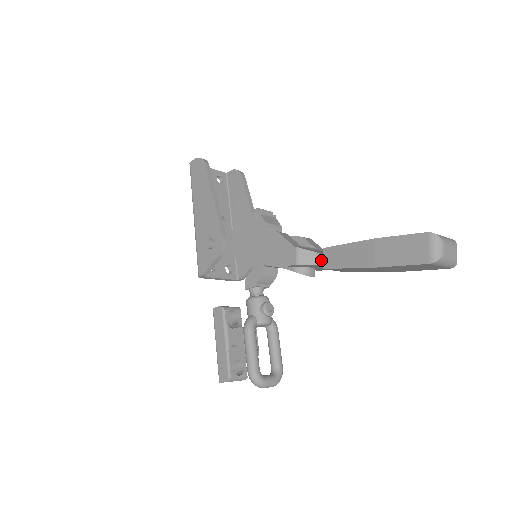
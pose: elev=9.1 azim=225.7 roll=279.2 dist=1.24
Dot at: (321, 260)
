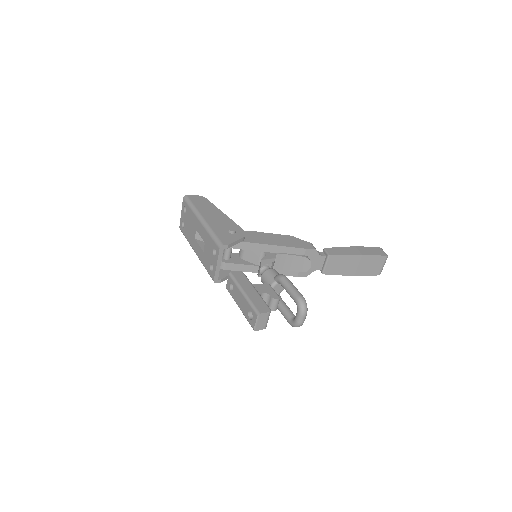
Dot at: (323, 254)
